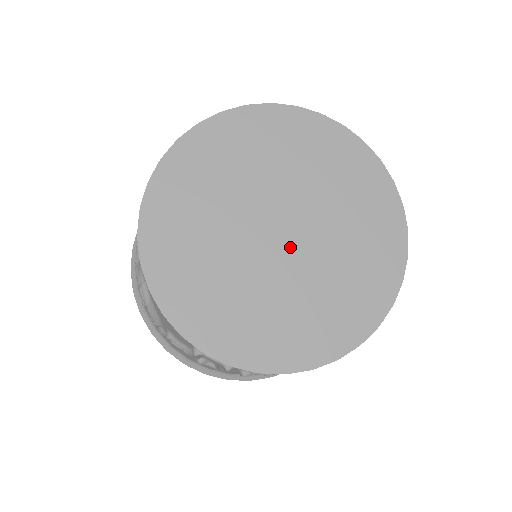
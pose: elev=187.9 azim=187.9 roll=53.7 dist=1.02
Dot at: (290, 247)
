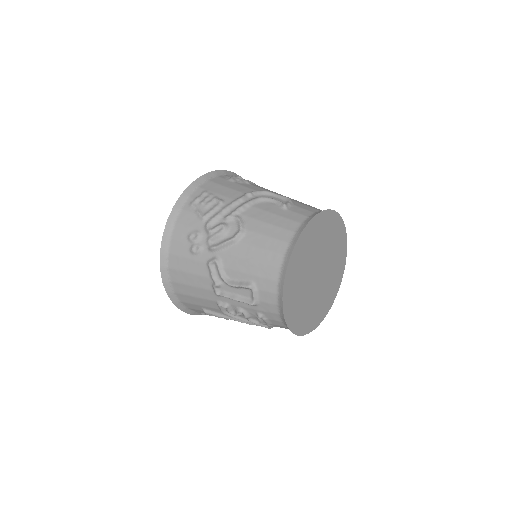
Dot at: (316, 282)
